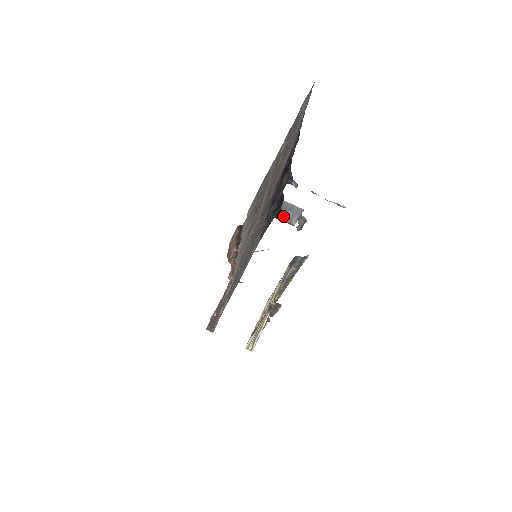
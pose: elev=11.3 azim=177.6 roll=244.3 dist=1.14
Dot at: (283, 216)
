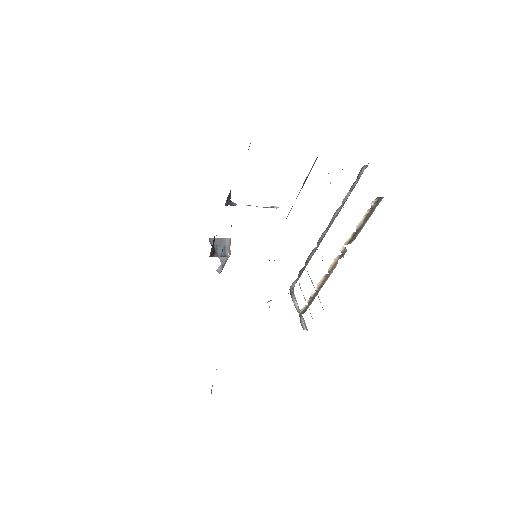
Dot at: (216, 252)
